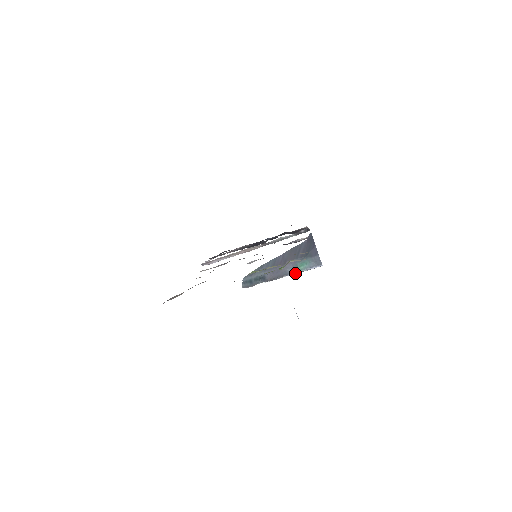
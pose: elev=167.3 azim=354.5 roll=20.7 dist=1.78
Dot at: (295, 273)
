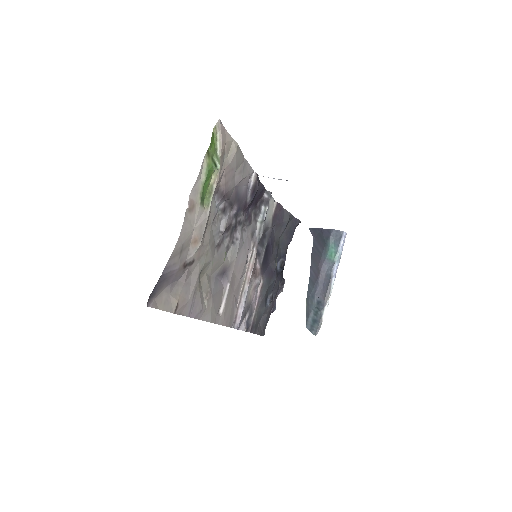
Dot at: (335, 266)
